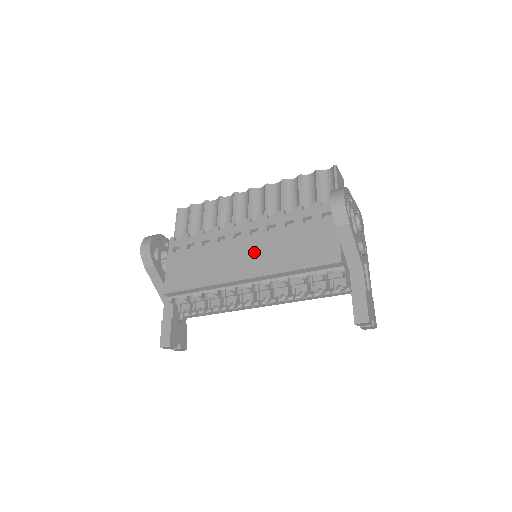
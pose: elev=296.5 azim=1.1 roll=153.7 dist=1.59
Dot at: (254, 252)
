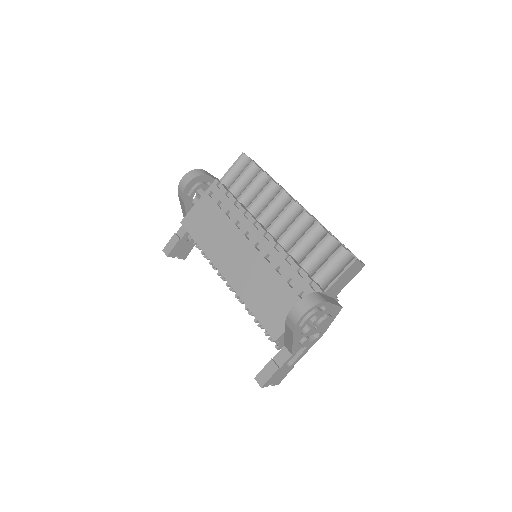
Dot at: (244, 263)
